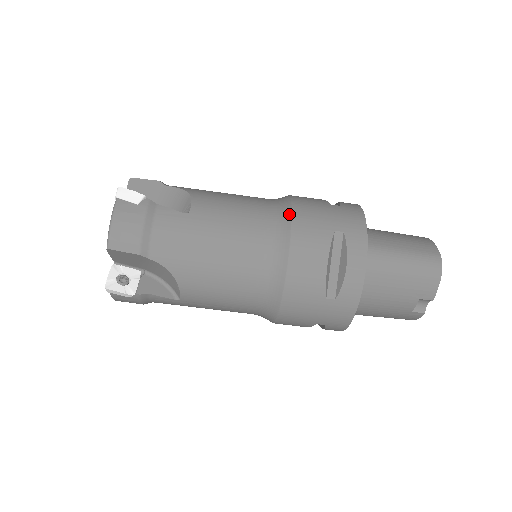
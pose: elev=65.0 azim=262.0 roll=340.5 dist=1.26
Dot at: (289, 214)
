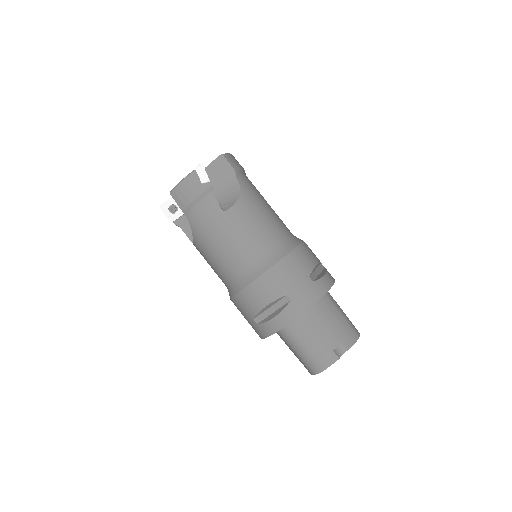
Dot at: occluded
